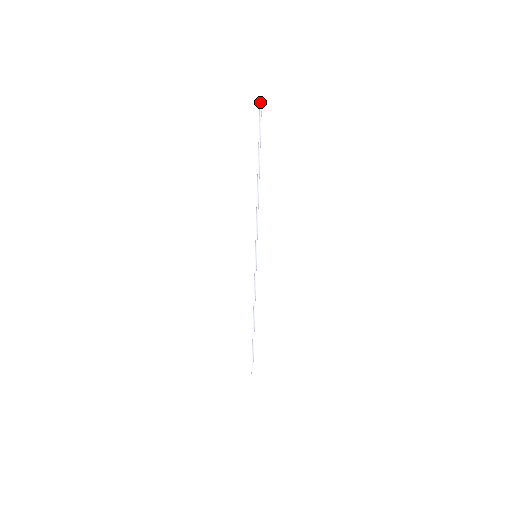
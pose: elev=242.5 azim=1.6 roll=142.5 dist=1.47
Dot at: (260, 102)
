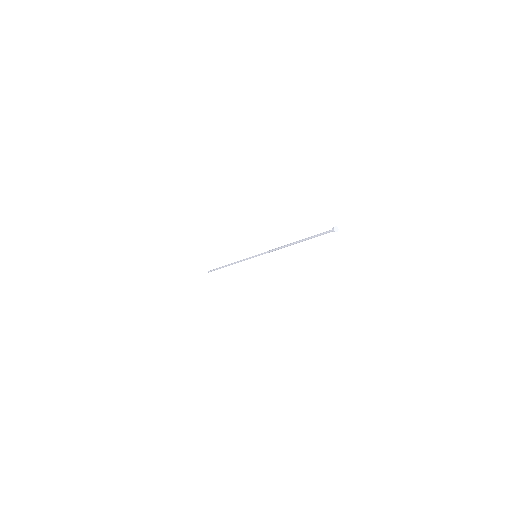
Dot at: occluded
